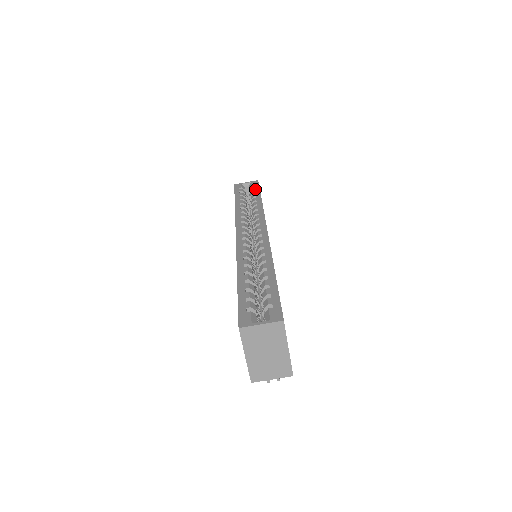
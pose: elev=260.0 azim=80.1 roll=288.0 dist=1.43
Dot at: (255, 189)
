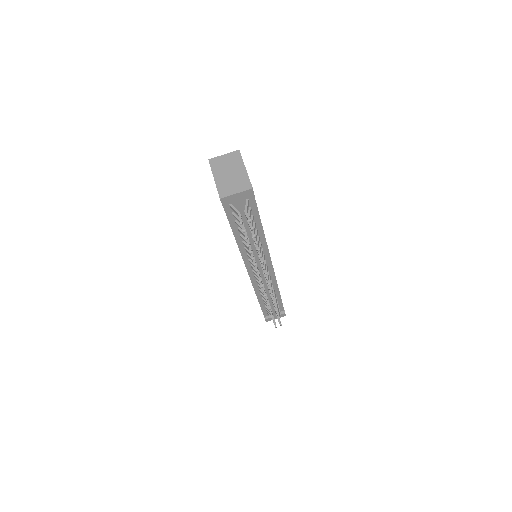
Dot at: occluded
